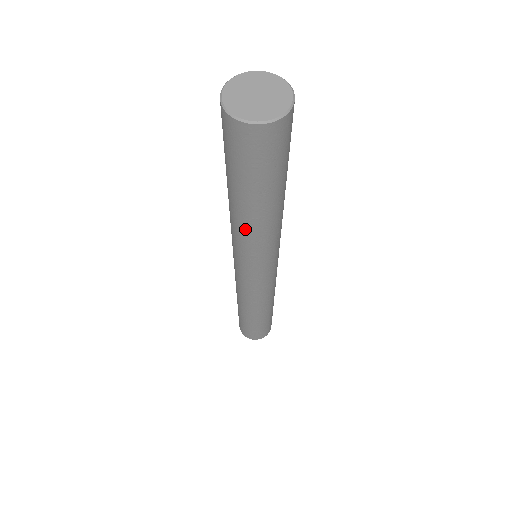
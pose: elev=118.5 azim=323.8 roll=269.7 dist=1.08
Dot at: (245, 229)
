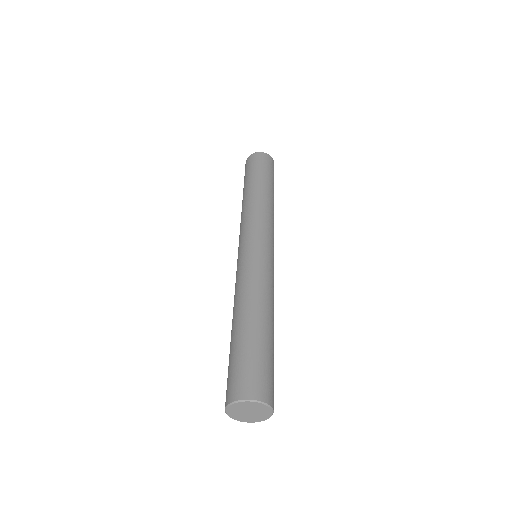
Dot at: occluded
